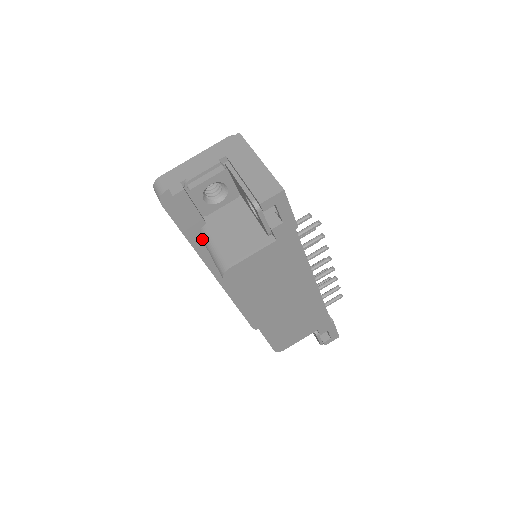
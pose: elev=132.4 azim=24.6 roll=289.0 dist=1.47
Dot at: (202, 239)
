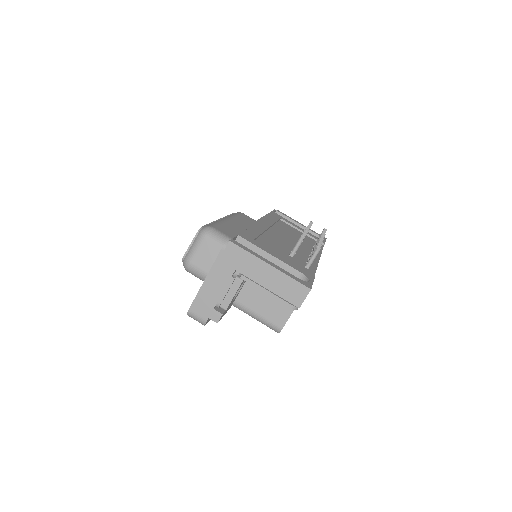
Dot at: occluded
